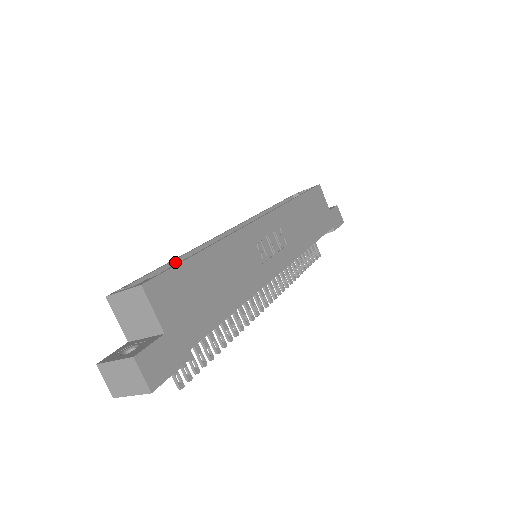
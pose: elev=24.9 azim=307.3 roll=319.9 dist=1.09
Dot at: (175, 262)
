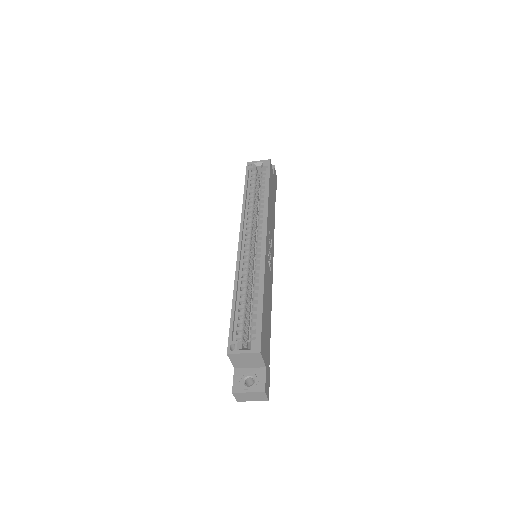
Dot at: (236, 300)
